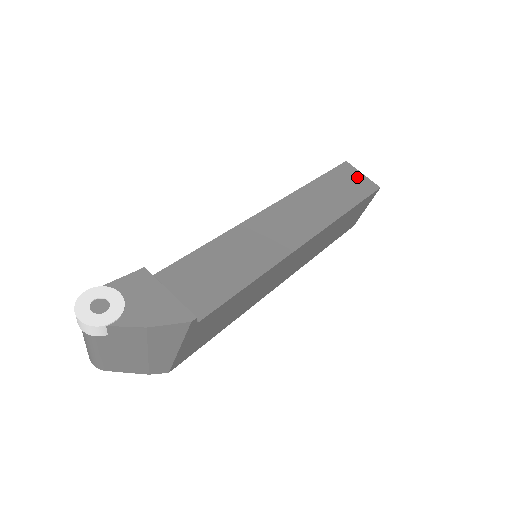
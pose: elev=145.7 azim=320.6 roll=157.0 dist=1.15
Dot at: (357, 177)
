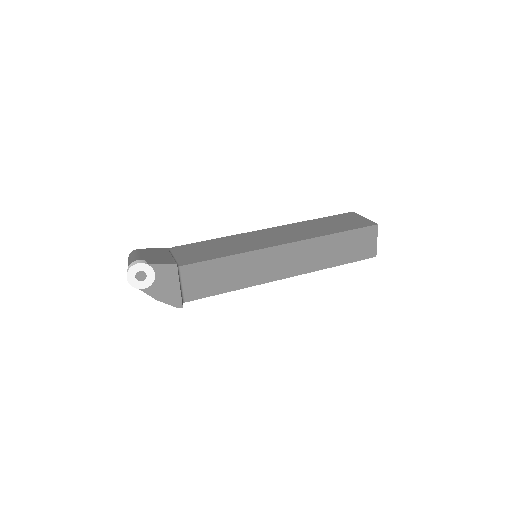
Dot at: (370, 242)
